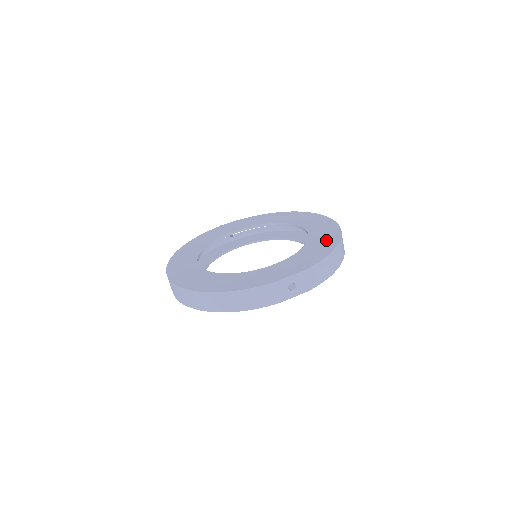
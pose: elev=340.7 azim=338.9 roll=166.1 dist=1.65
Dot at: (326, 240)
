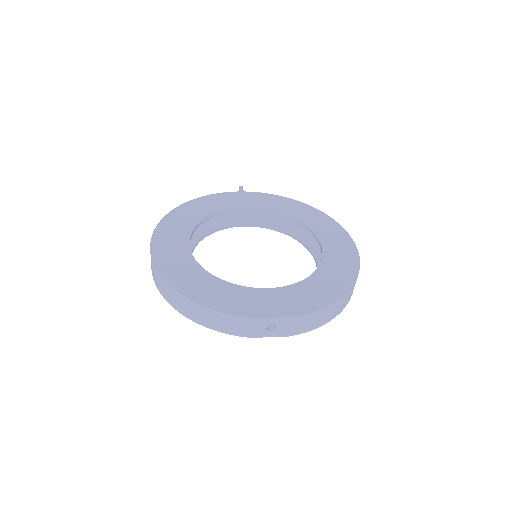
Dot at: (336, 280)
